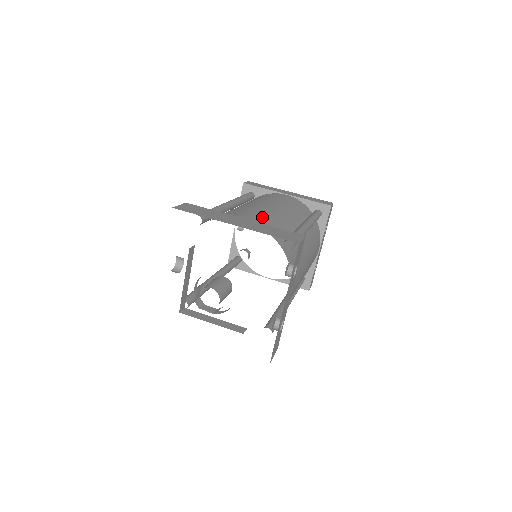
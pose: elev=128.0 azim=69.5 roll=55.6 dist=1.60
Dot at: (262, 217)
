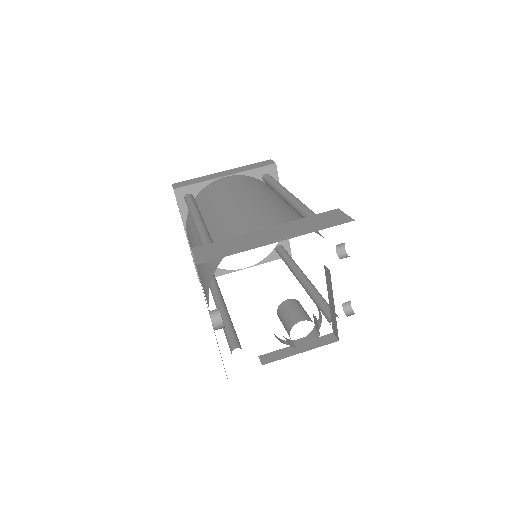
Dot at: (268, 215)
